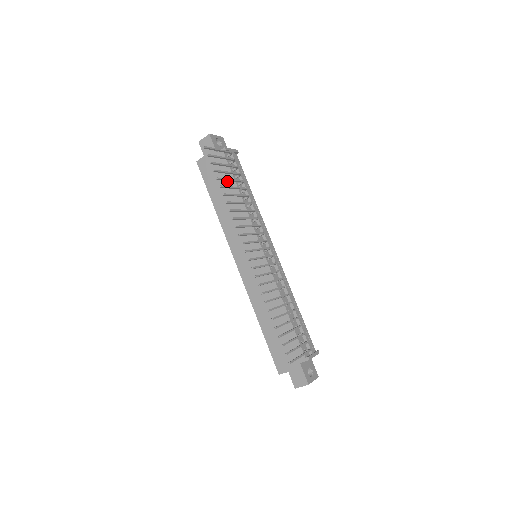
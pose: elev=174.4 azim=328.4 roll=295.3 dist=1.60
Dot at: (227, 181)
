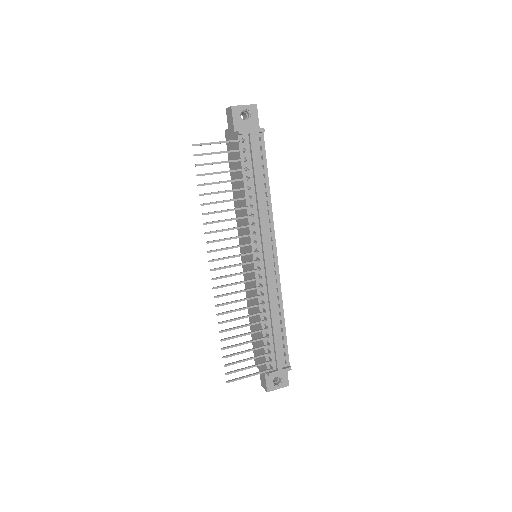
Dot at: occluded
